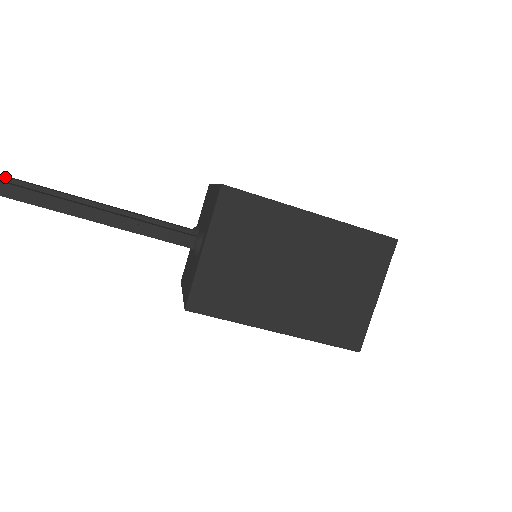
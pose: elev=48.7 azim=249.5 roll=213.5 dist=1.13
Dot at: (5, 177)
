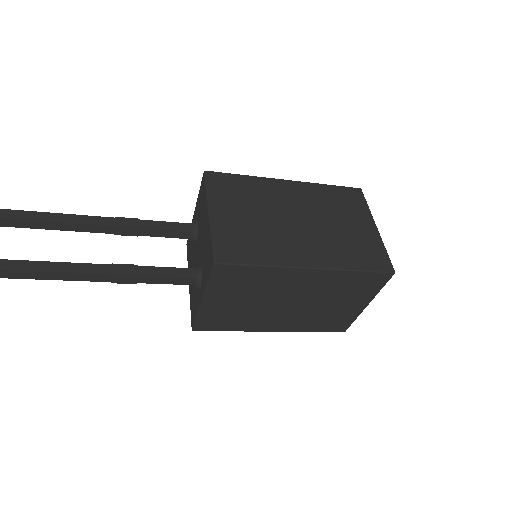
Dot at: out of frame
